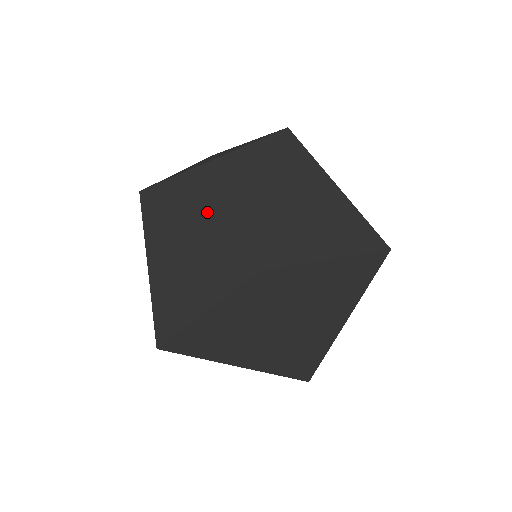
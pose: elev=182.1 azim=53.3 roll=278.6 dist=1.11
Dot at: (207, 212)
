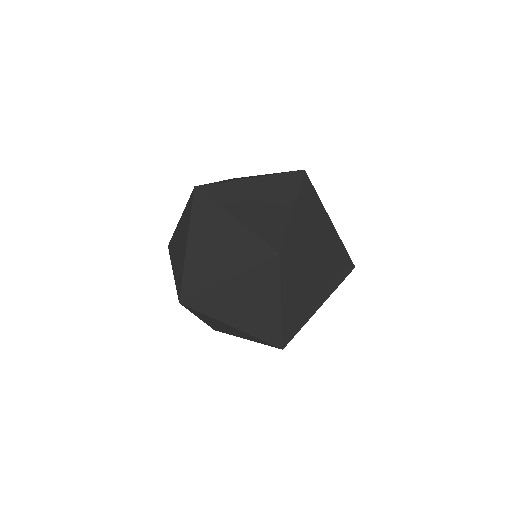
Dot at: (237, 317)
